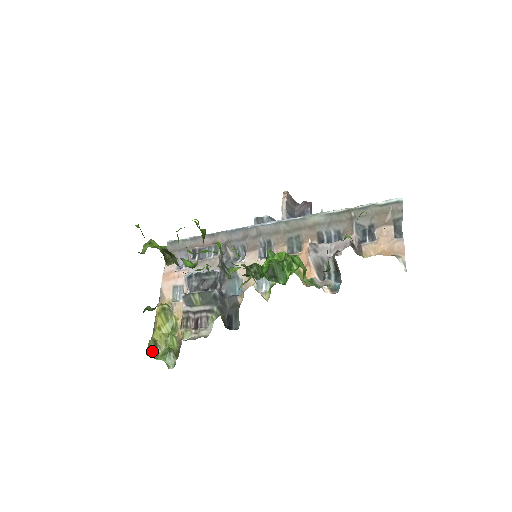
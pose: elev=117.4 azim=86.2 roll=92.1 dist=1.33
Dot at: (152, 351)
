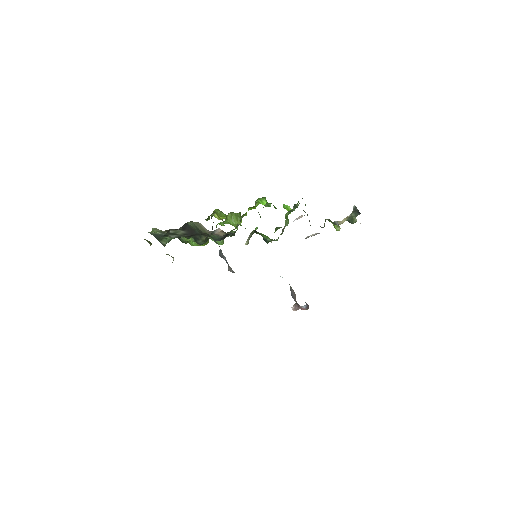
Dot at: (146, 240)
